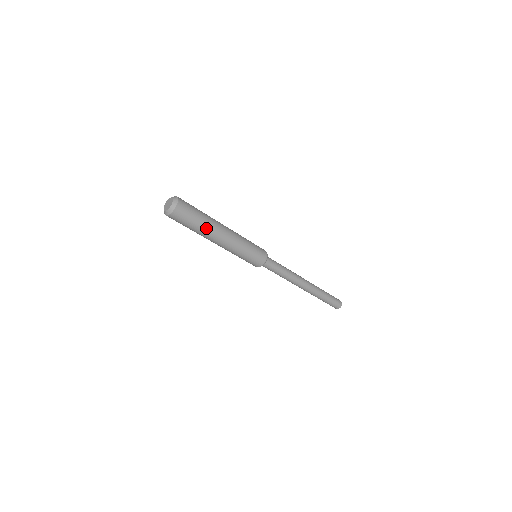
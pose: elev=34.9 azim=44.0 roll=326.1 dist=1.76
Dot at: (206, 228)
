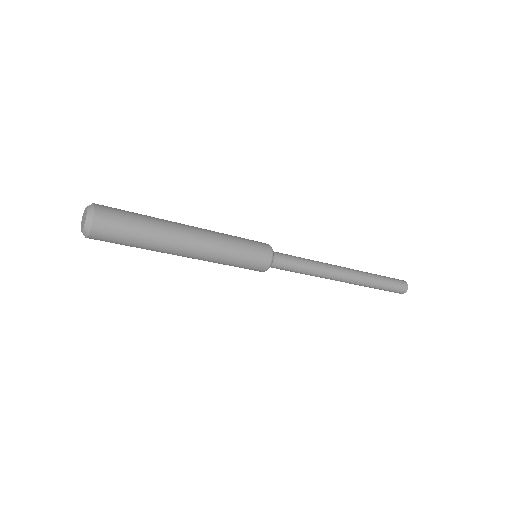
Dot at: (158, 234)
